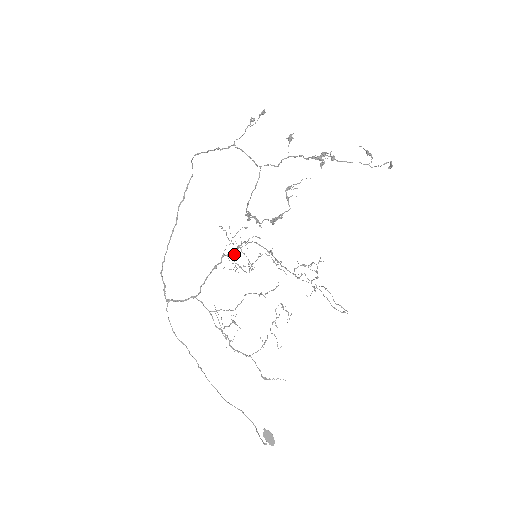
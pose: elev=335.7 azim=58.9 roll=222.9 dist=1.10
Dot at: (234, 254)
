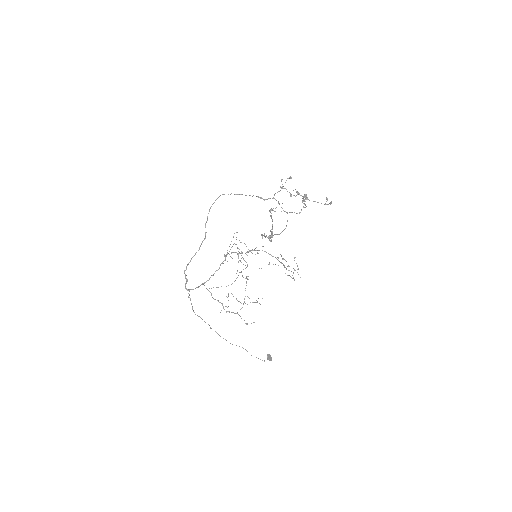
Dot at: (238, 254)
